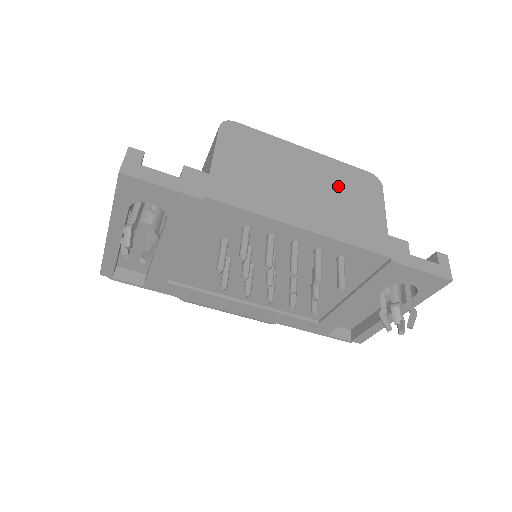
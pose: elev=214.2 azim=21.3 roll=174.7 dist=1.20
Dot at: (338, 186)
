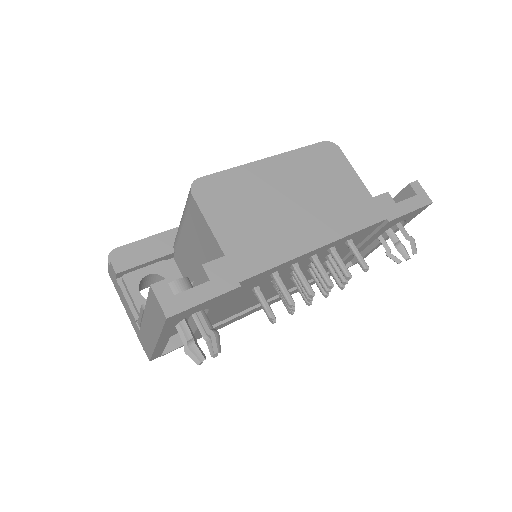
Dot at: (313, 179)
